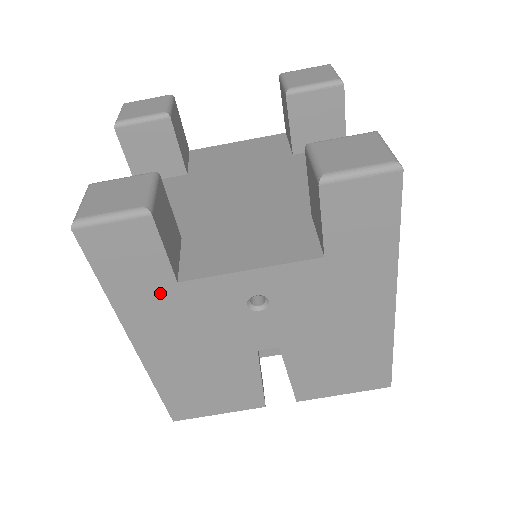
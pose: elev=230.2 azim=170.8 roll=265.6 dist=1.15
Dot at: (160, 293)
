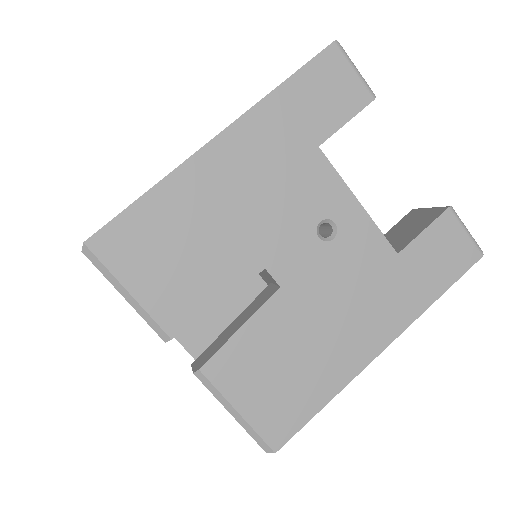
Dot at: (299, 136)
